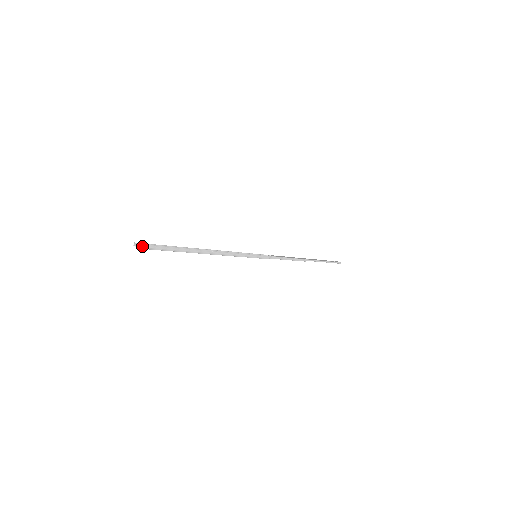
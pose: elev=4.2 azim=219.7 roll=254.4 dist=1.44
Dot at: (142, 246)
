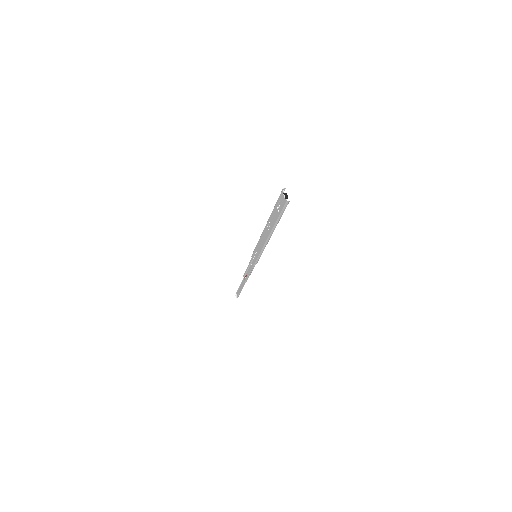
Dot at: occluded
